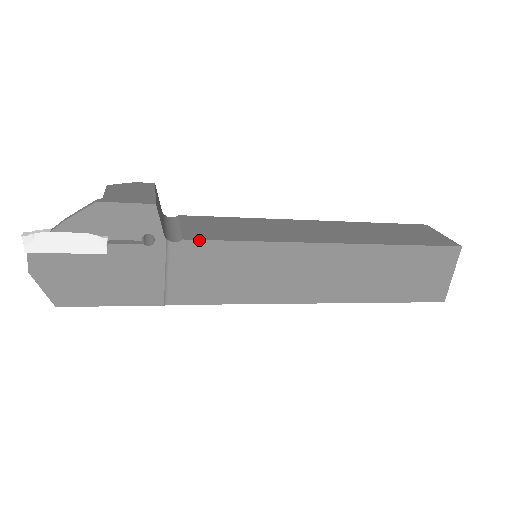
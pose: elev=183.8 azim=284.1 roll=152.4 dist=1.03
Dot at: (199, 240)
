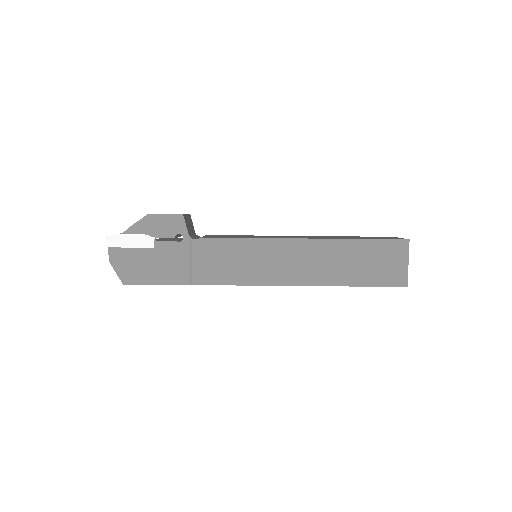
Dot at: (211, 238)
